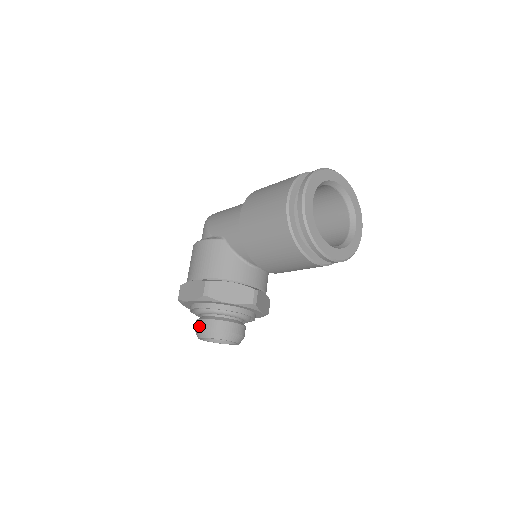
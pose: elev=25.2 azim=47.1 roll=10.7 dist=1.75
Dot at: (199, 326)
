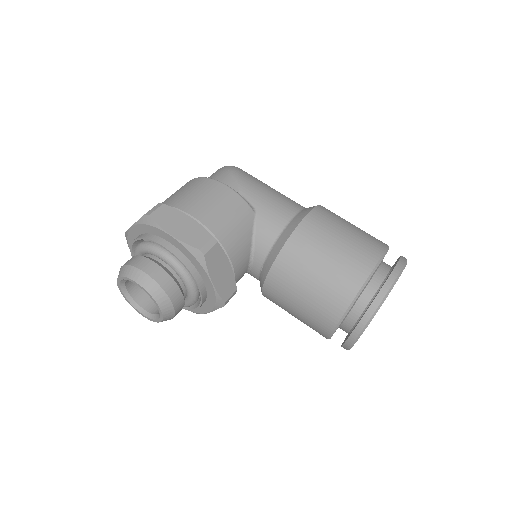
Dot at: (148, 269)
